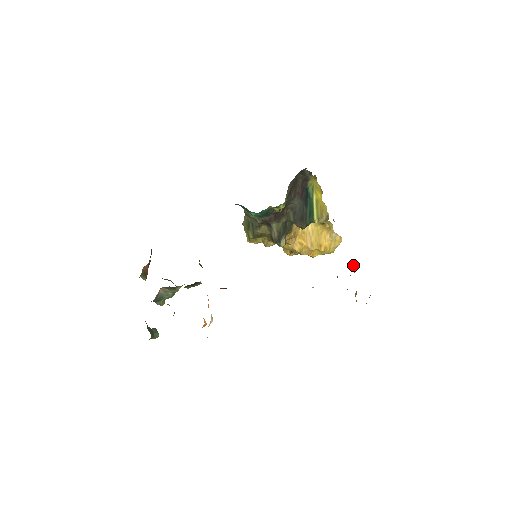
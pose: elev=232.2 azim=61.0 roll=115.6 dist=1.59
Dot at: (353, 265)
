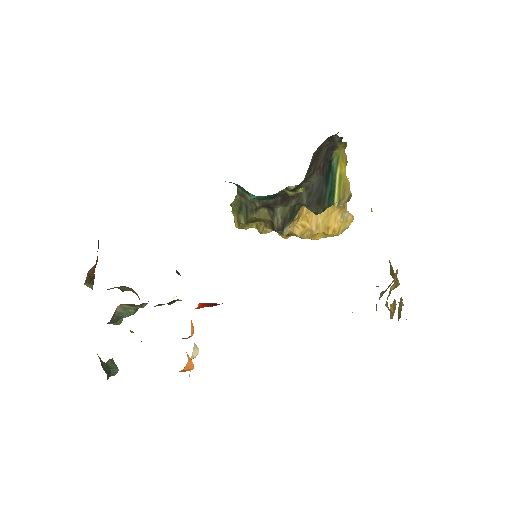
Dot at: (392, 271)
